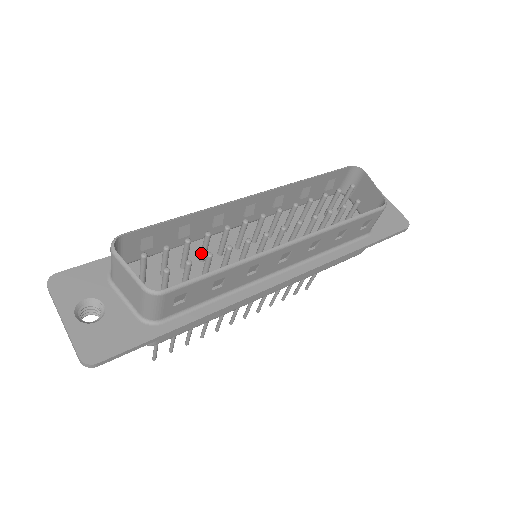
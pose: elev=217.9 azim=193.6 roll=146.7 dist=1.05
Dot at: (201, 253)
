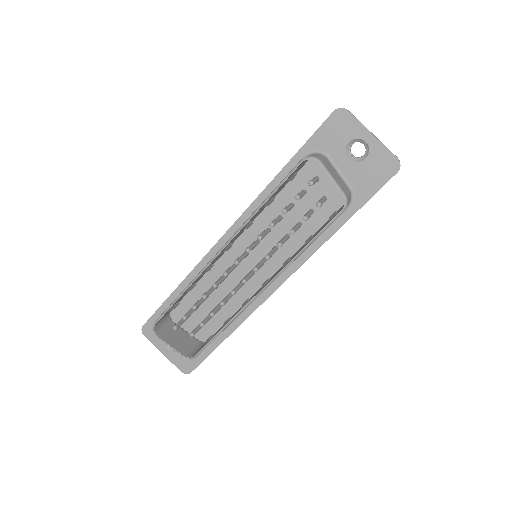
Dot at: occluded
